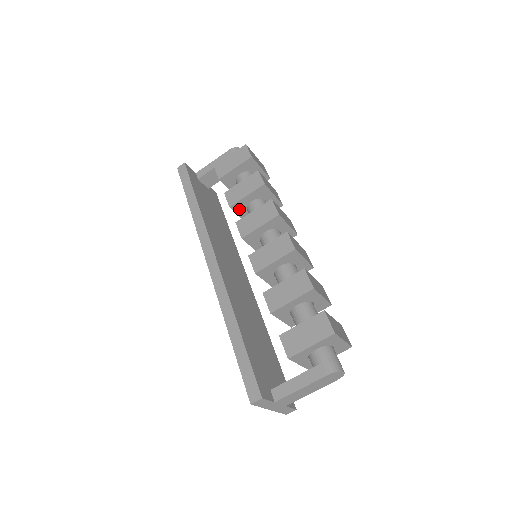
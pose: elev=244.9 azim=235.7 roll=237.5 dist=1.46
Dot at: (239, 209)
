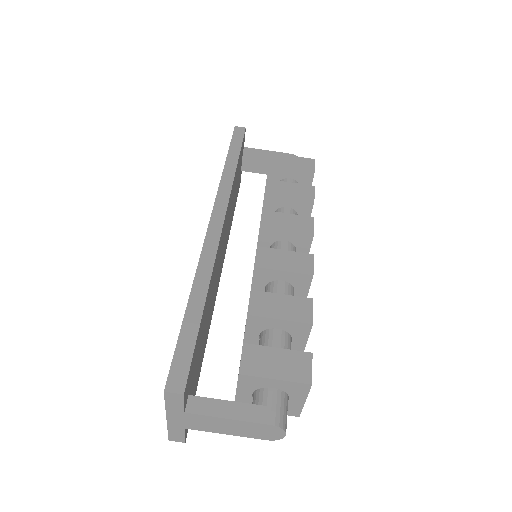
Dot at: (269, 204)
